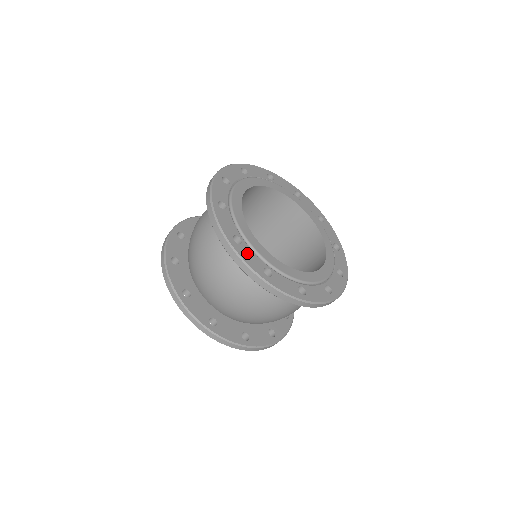
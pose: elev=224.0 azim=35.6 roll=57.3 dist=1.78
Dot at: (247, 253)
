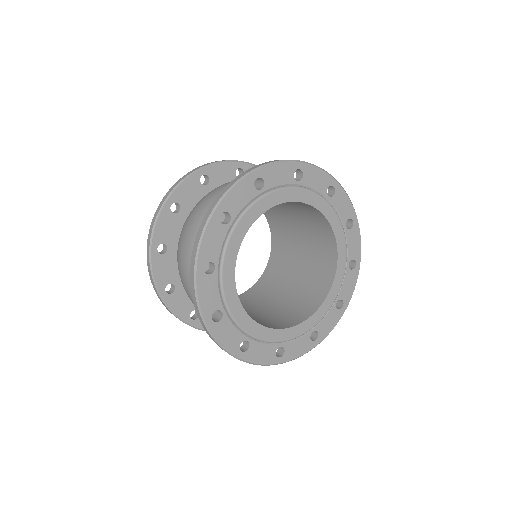
Dot at: (257, 352)
